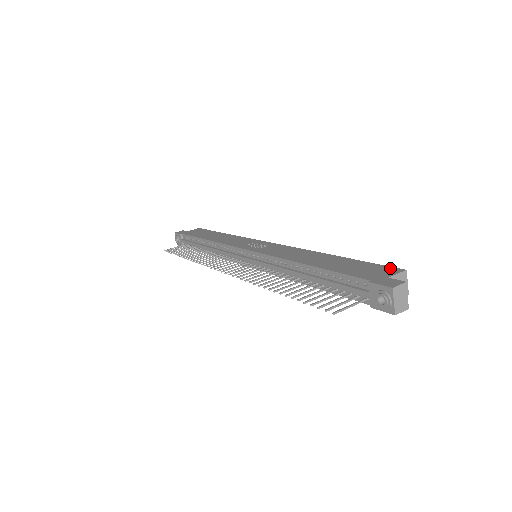
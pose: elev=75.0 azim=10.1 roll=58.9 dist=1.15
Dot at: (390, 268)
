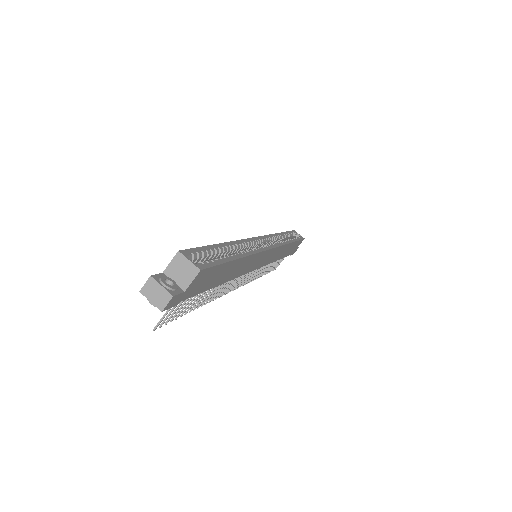
Dot at: occluded
